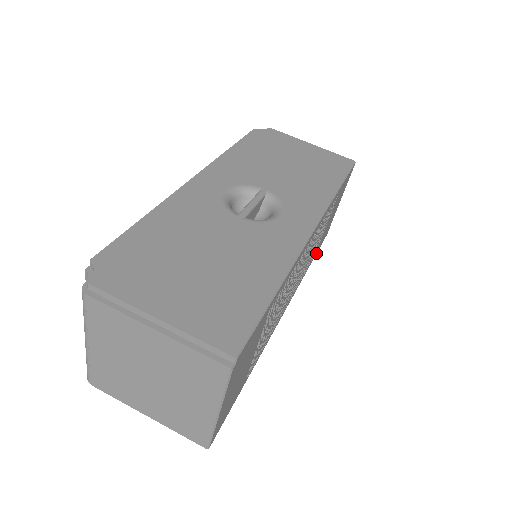
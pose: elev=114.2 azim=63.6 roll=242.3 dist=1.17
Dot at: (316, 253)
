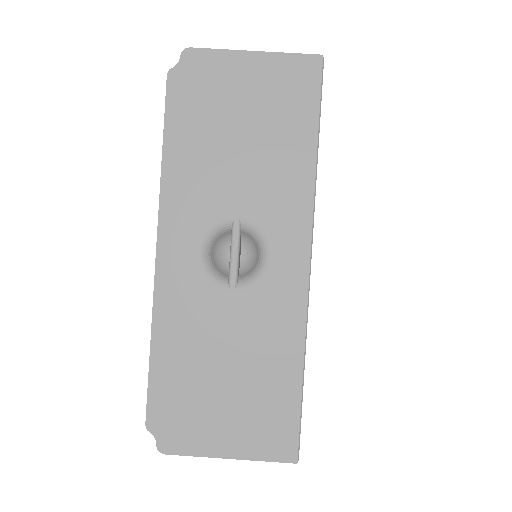
Dot at: occluded
